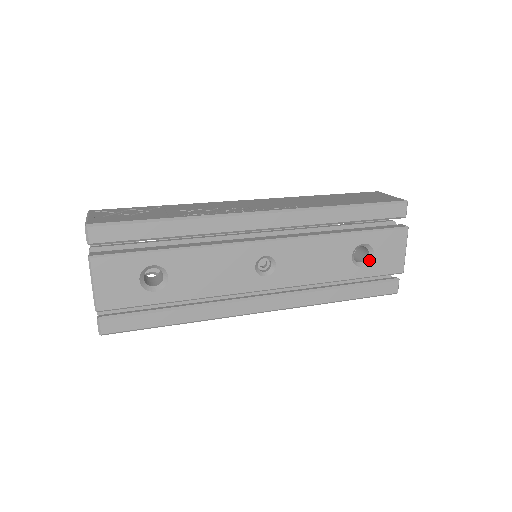
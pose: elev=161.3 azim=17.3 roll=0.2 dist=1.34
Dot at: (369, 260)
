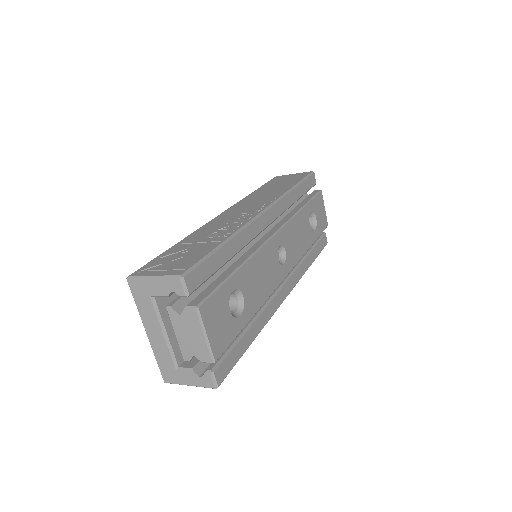
Dot at: (315, 224)
